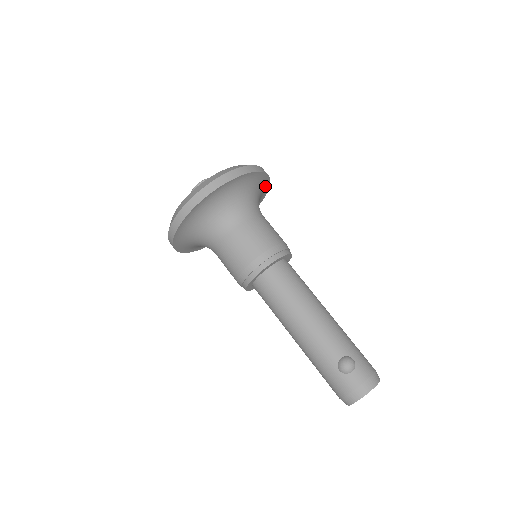
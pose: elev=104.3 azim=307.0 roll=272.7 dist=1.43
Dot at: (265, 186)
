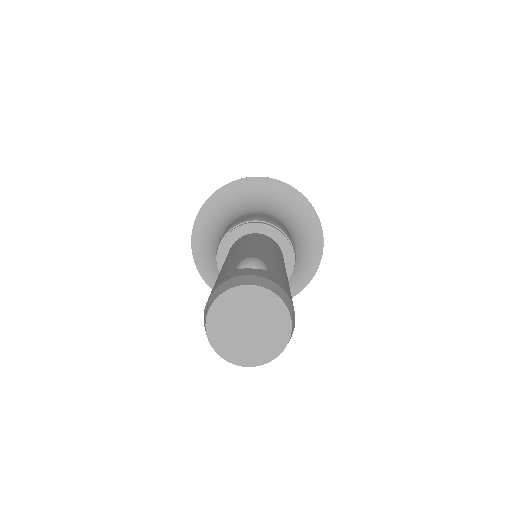
Dot at: (316, 248)
